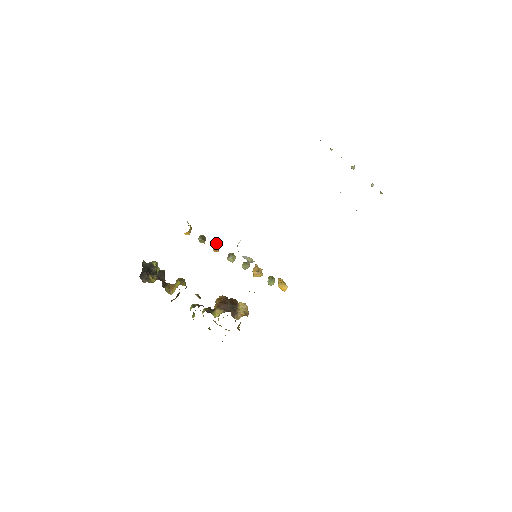
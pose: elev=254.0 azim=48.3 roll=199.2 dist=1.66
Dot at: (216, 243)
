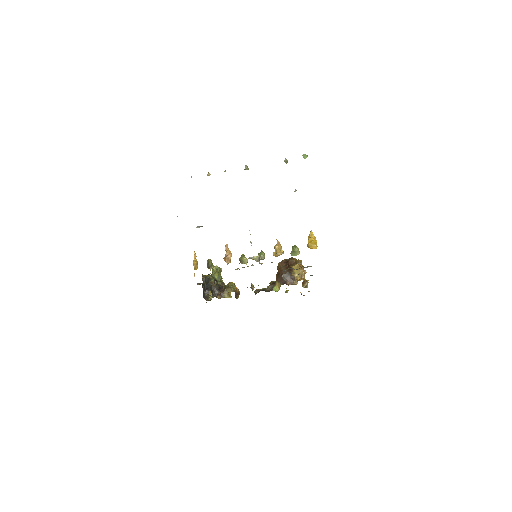
Dot at: (225, 256)
